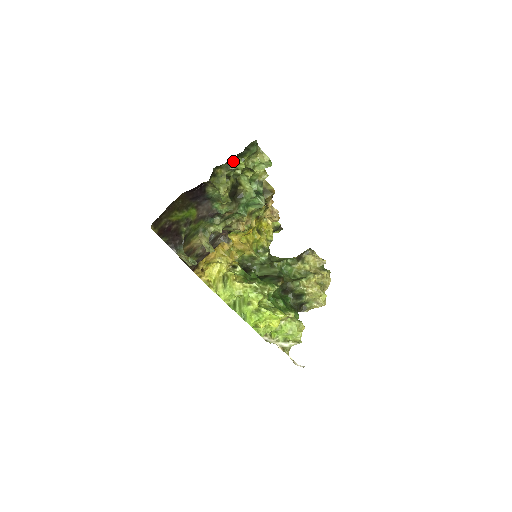
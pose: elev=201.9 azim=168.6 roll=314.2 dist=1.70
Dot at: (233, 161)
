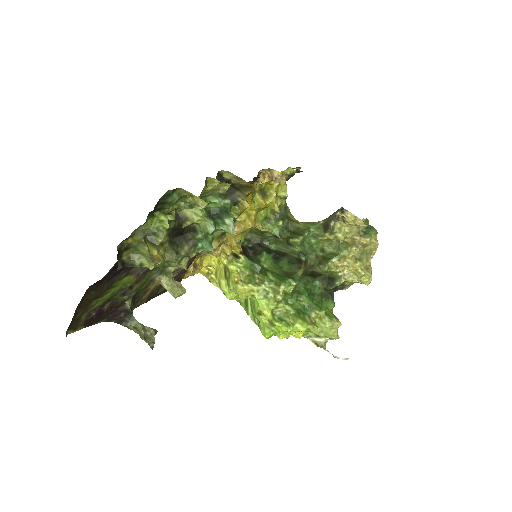
Dot at: (144, 228)
